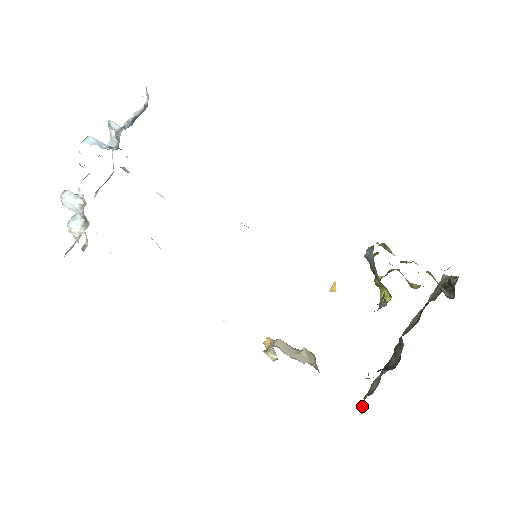
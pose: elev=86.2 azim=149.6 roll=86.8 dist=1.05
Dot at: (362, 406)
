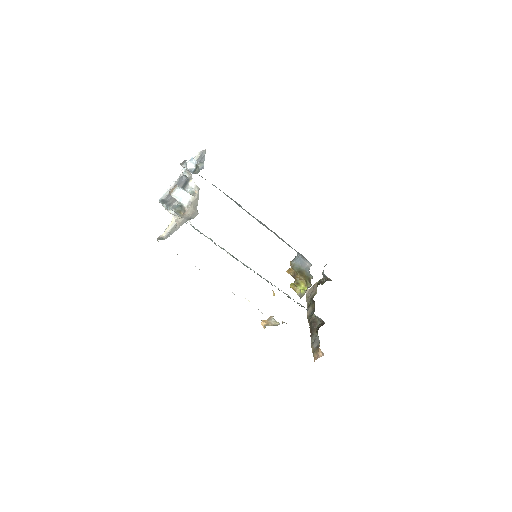
Dot at: (319, 354)
